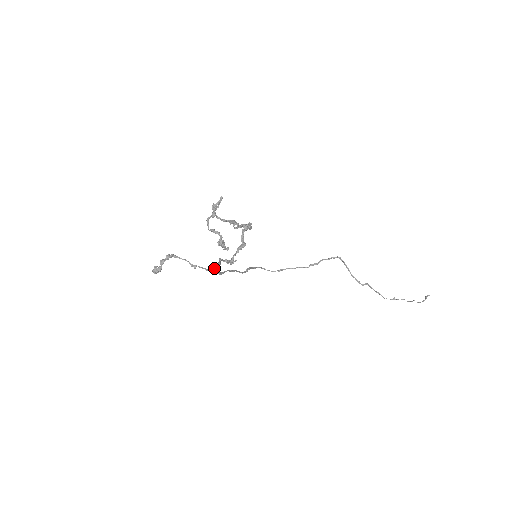
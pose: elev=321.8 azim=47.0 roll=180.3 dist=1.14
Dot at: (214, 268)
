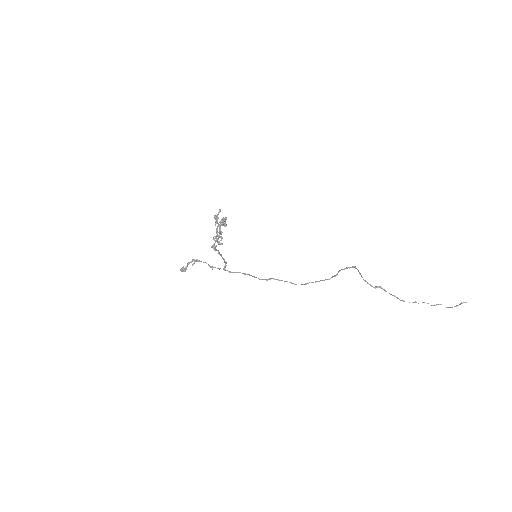
Dot at: (224, 266)
